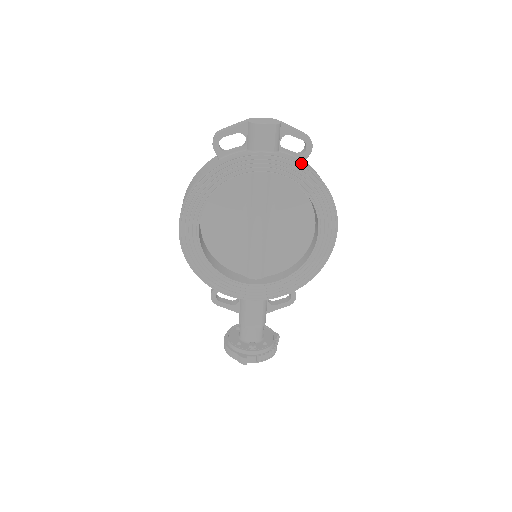
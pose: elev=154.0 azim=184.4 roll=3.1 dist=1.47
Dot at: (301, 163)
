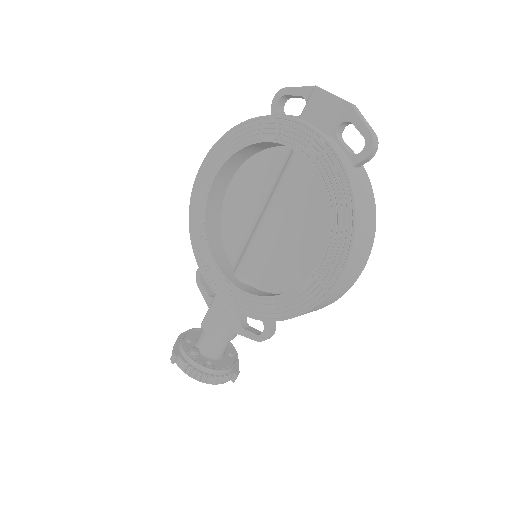
Dot at: (339, 158)
